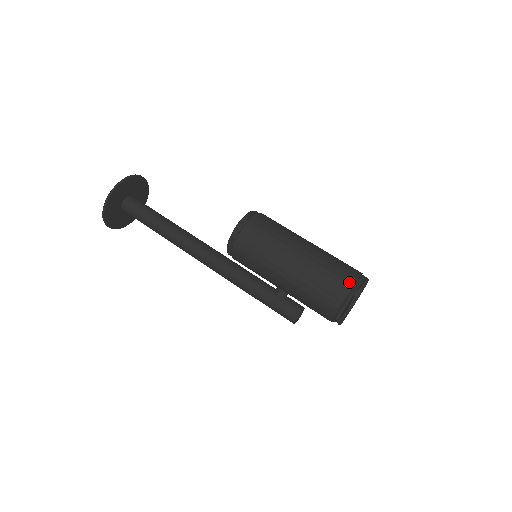
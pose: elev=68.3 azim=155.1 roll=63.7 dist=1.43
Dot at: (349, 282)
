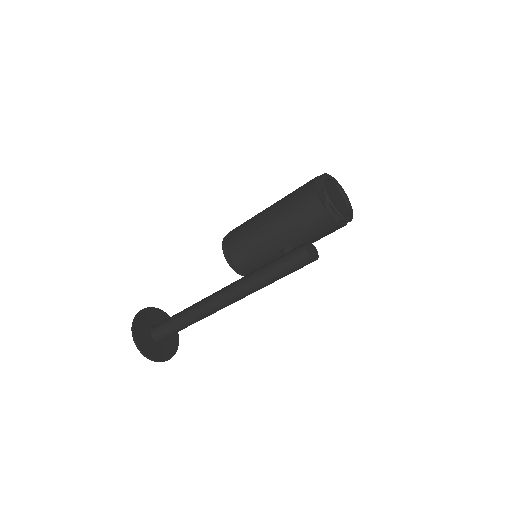
Dot at: occluded
